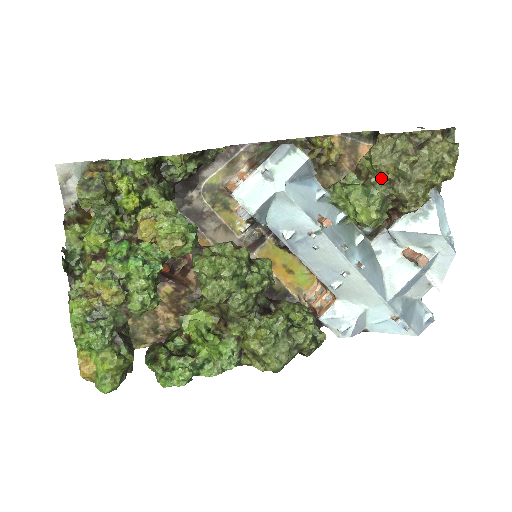
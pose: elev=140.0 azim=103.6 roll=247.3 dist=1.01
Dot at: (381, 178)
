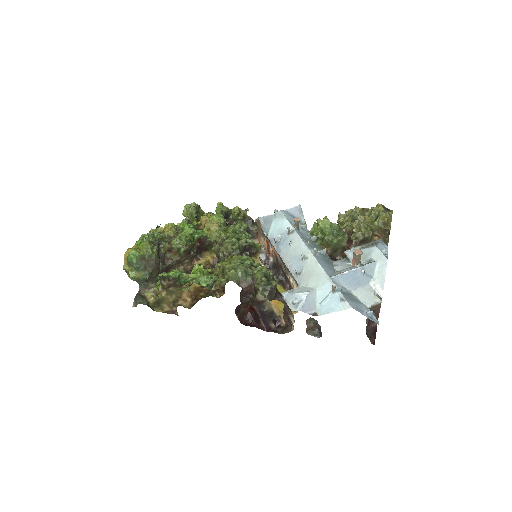
Dot at: (343, 225)
